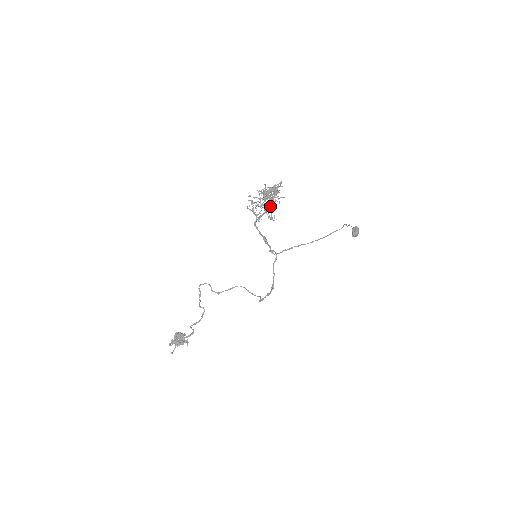
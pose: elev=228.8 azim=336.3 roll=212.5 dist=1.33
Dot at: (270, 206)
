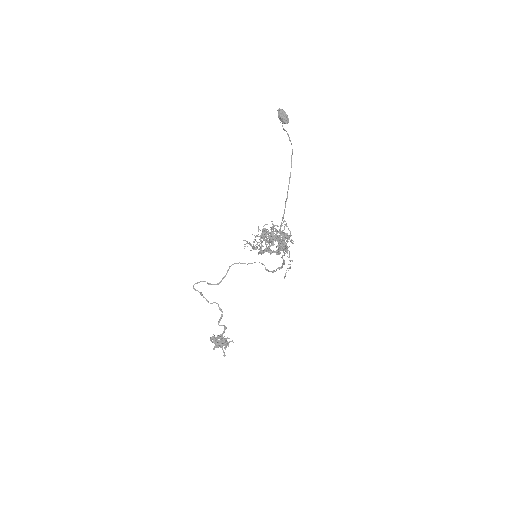
Dot at: (284, 249)
